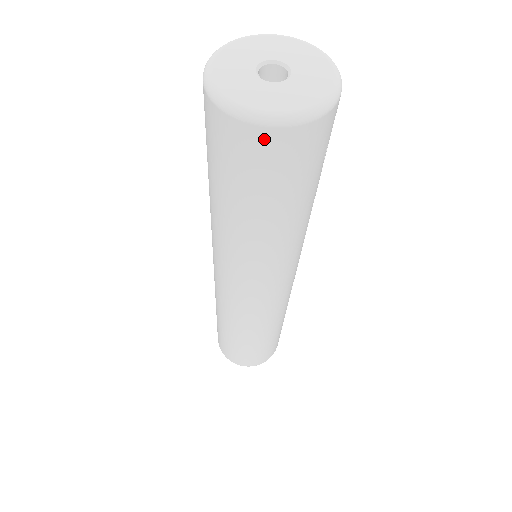
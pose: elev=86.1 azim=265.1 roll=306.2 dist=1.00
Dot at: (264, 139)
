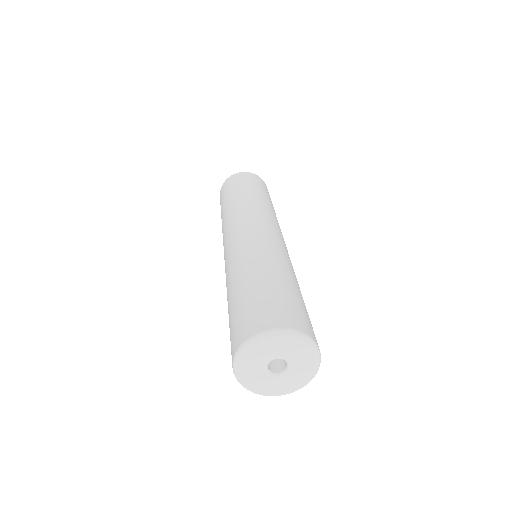
Dot at: occluded
